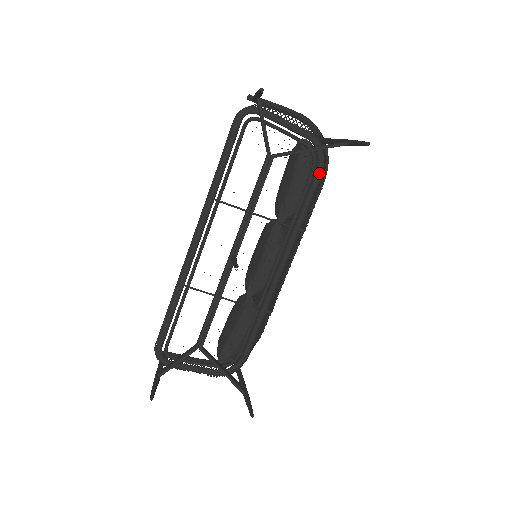
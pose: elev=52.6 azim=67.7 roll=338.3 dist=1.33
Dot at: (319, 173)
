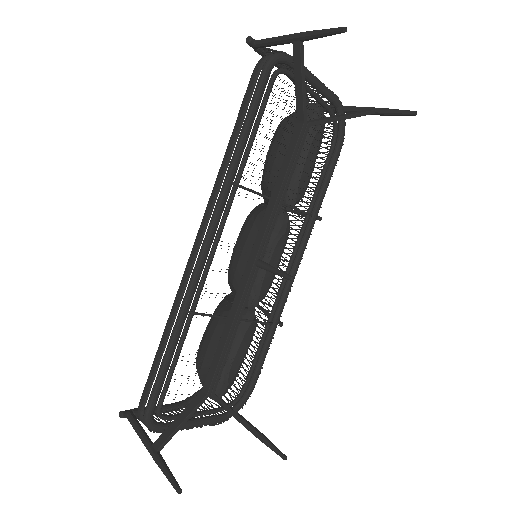
Dot at: (340, 147)
